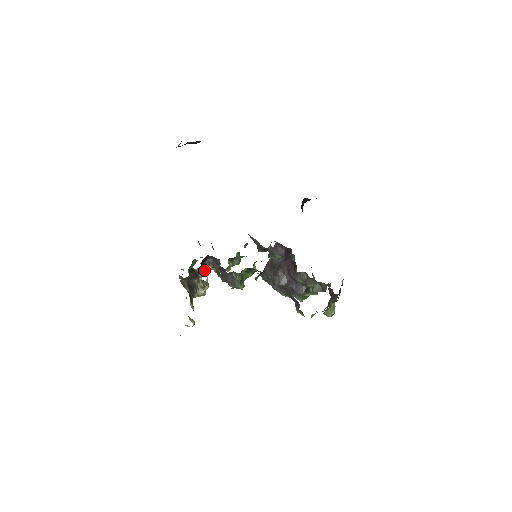
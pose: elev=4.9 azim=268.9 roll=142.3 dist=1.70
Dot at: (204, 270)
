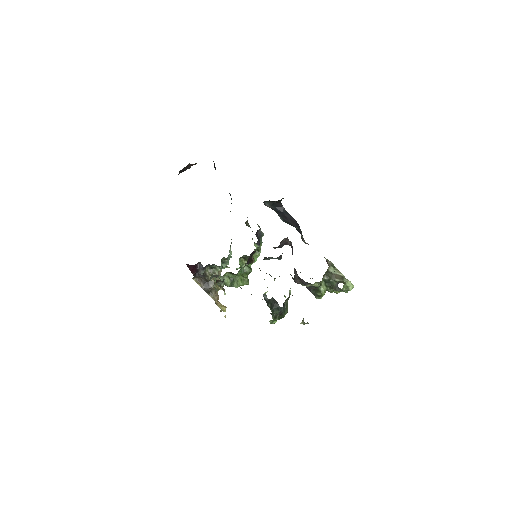
Dot at: (202, 272)
